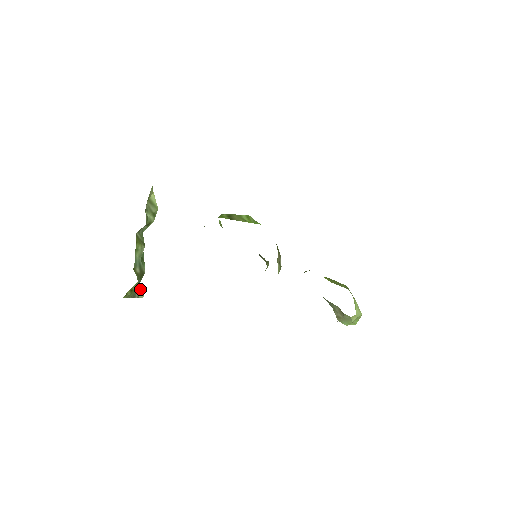
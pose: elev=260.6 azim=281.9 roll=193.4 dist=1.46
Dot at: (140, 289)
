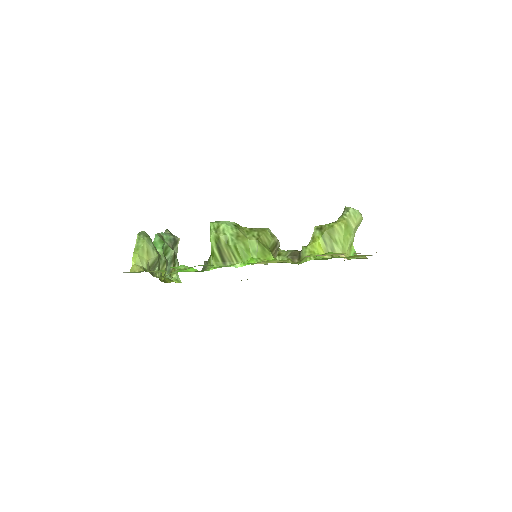
Dot at: (175, 244)
